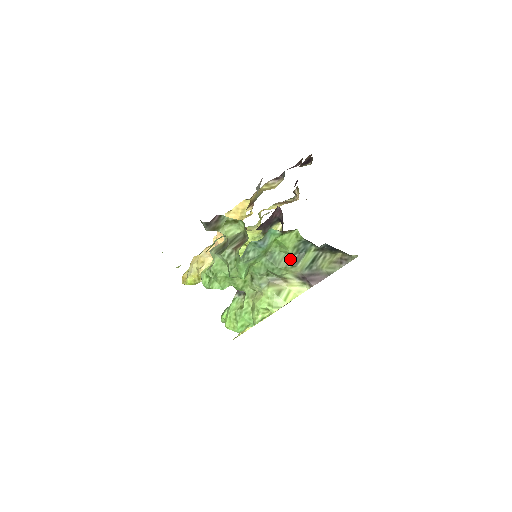
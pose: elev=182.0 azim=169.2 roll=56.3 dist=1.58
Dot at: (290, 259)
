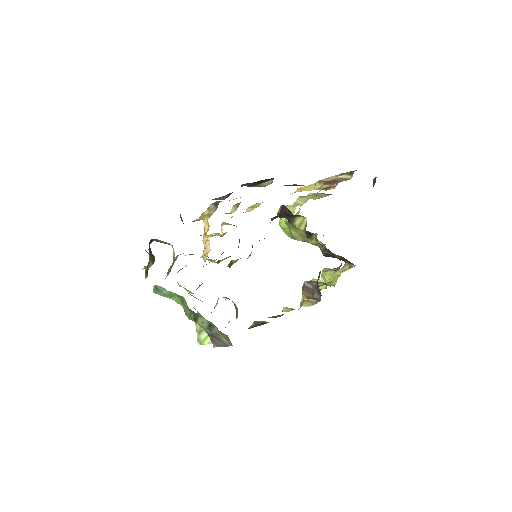
Dot at: (190, 313)
